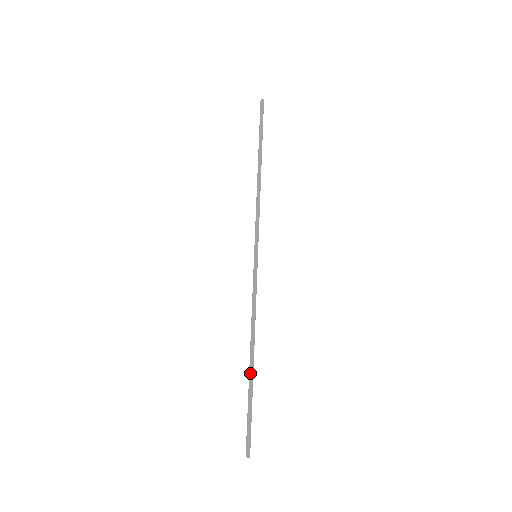
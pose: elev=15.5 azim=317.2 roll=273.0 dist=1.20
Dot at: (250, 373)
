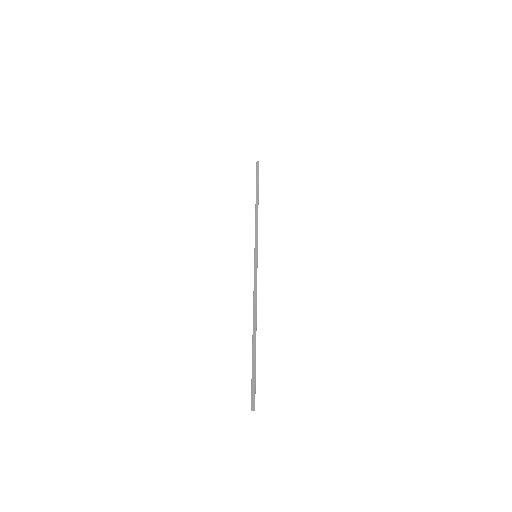
Dot at: (254, 339)
